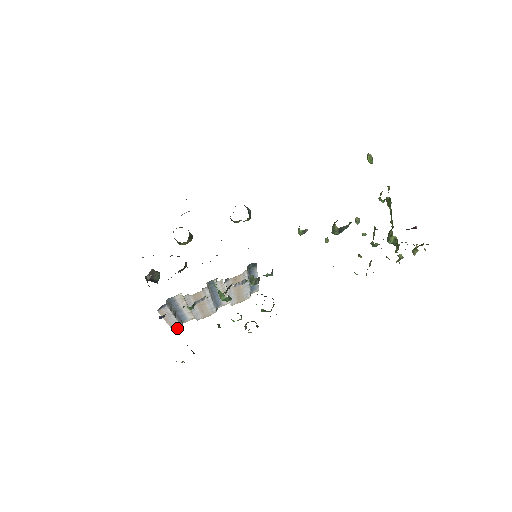
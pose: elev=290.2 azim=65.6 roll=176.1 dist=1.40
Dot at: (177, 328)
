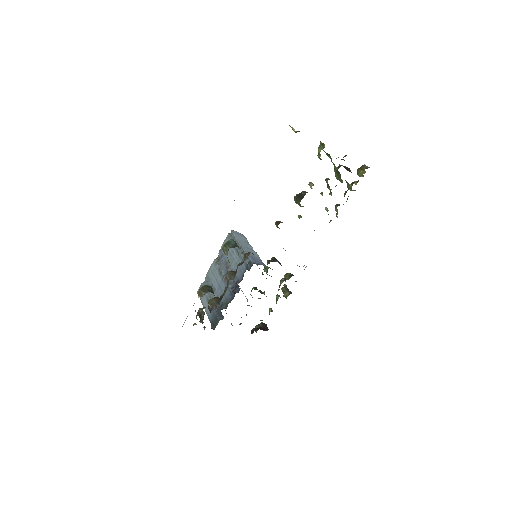
Dot at: occluded
